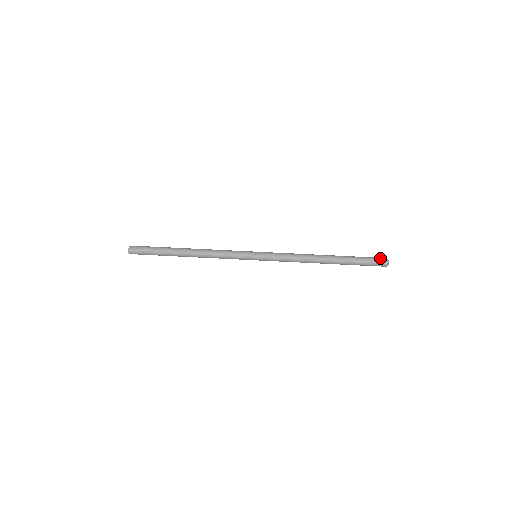
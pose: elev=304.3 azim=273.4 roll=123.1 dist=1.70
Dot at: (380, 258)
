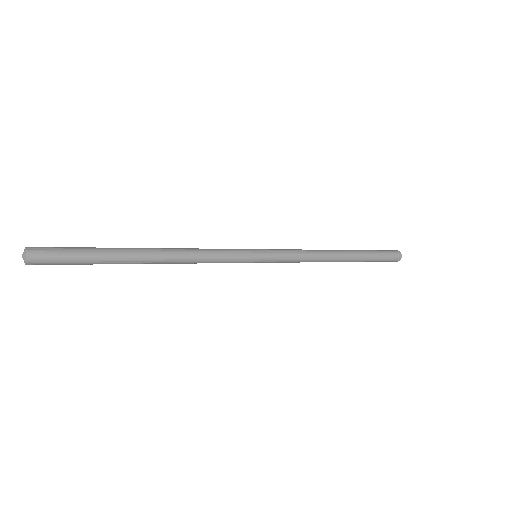
Dot at: (391, 250)
